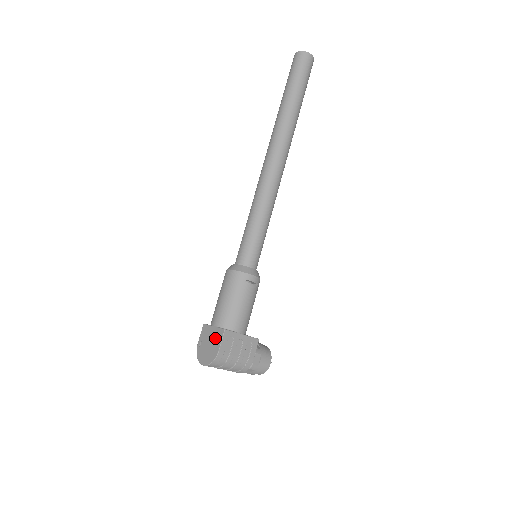
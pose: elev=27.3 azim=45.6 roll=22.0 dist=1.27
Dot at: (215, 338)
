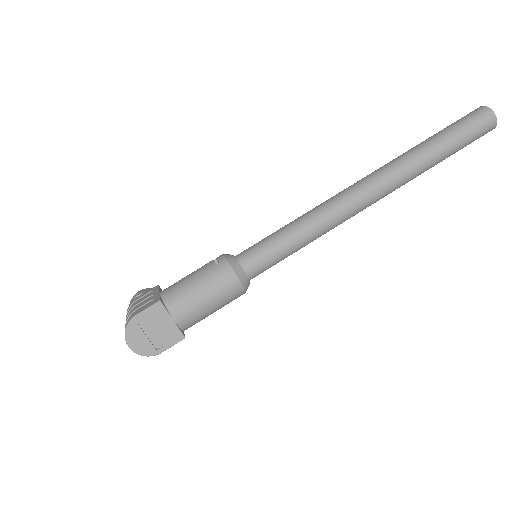
Dot at: (167, 335)
